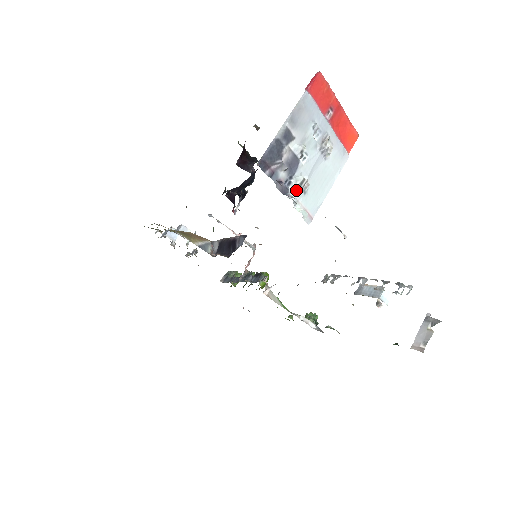
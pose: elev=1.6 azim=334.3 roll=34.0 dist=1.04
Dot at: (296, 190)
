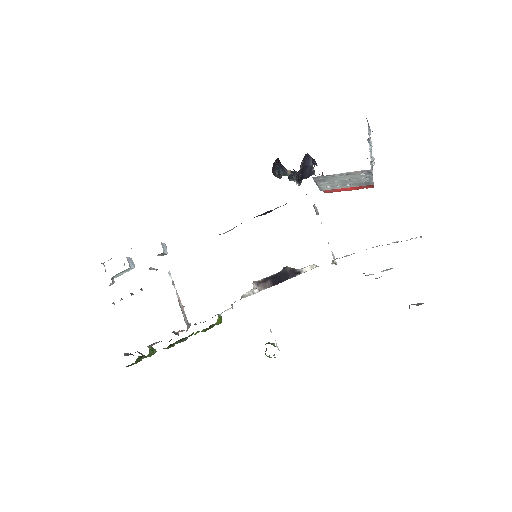
Dot at: (370, 149)
